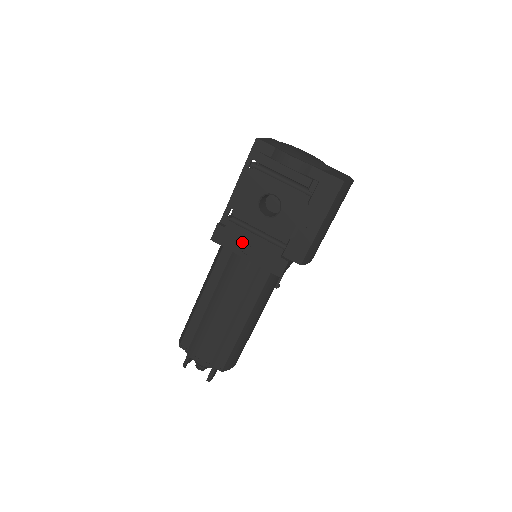
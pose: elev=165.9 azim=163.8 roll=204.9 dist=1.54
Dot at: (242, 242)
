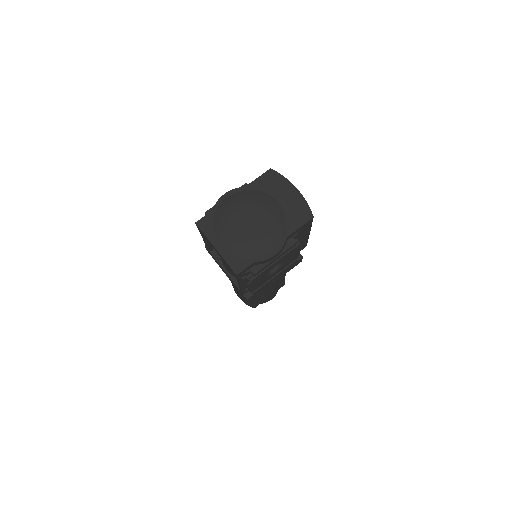
Dot at: (269, 284)
